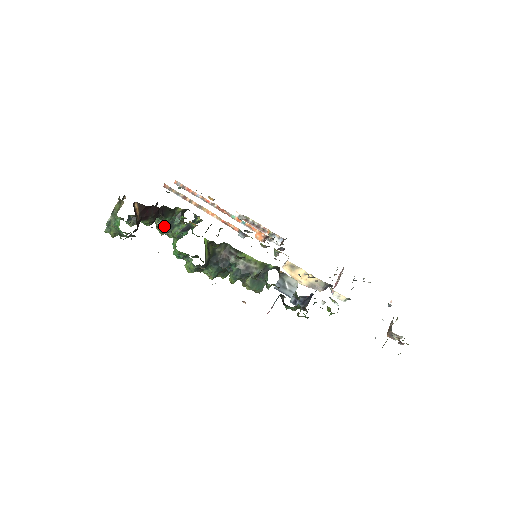
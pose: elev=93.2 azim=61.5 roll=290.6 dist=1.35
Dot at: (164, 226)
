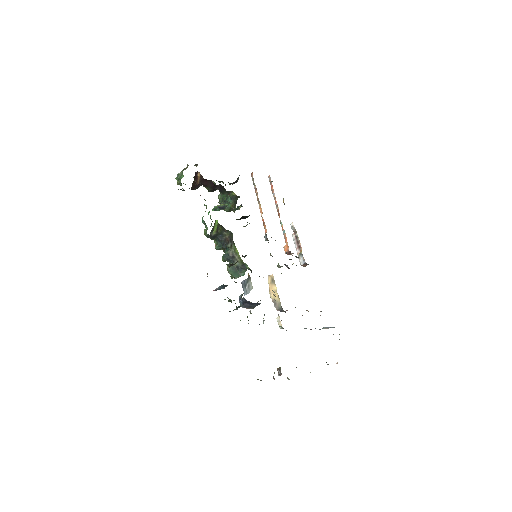
Dot at: (221, 198)
